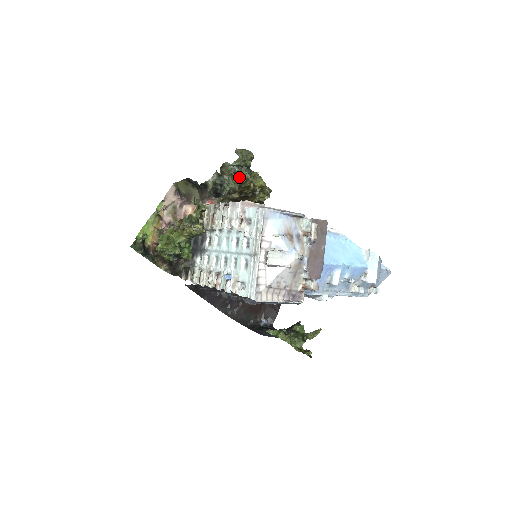
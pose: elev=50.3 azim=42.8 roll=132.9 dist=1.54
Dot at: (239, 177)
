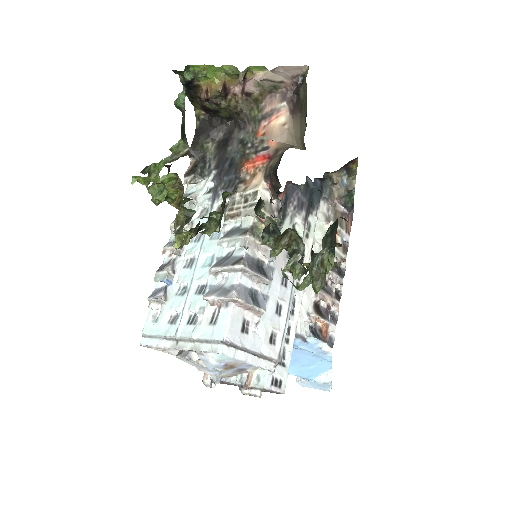
Dot at: (286, 266)
